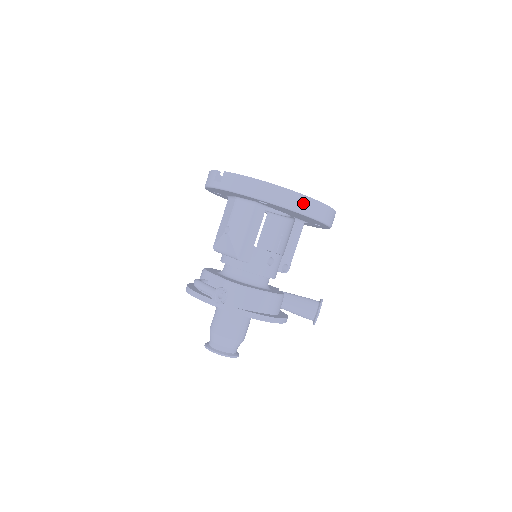
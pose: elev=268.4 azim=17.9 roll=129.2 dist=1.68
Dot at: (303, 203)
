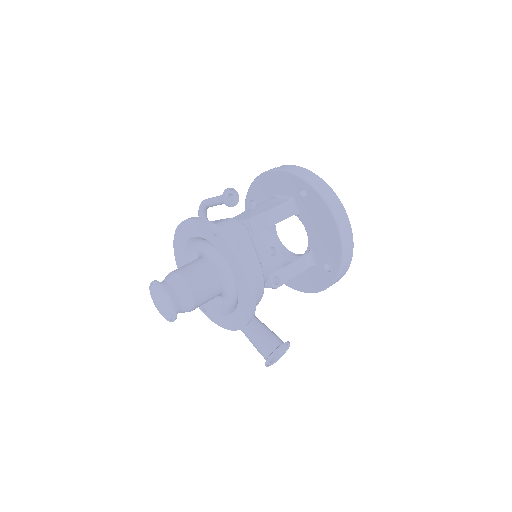
Dot at: (338, 208)
